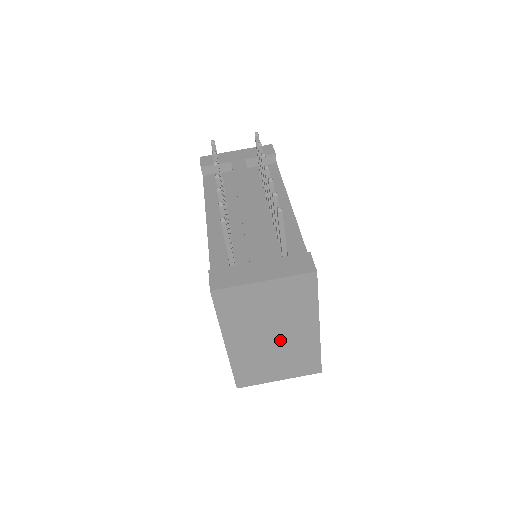
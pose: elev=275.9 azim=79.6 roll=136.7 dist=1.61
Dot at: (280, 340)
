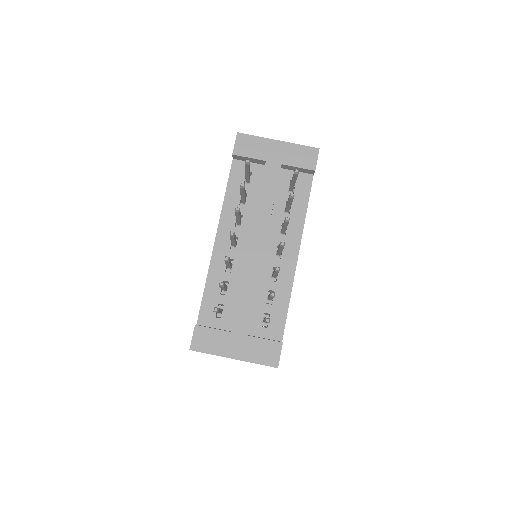
Dot at: occluded
